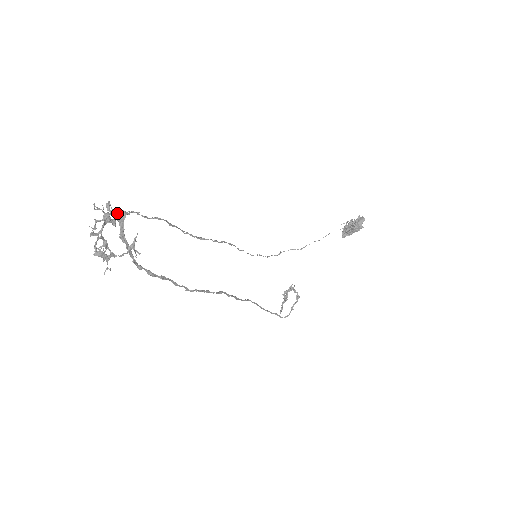
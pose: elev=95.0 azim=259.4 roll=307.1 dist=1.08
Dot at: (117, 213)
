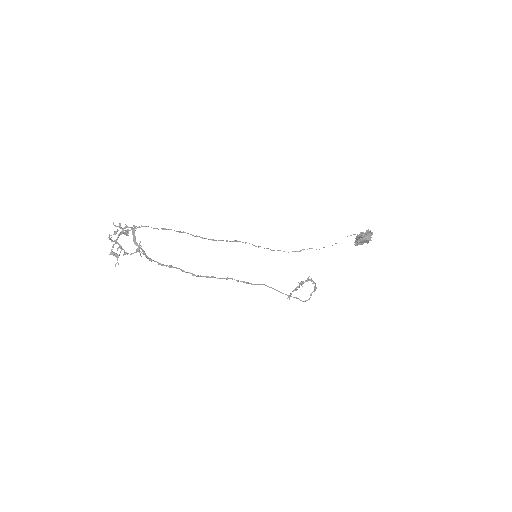
Dot at: occluded
